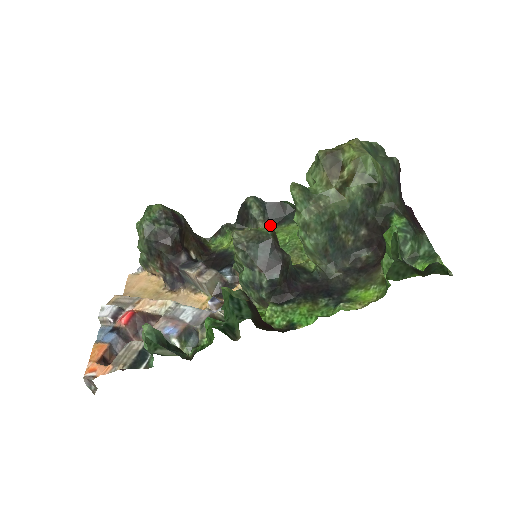
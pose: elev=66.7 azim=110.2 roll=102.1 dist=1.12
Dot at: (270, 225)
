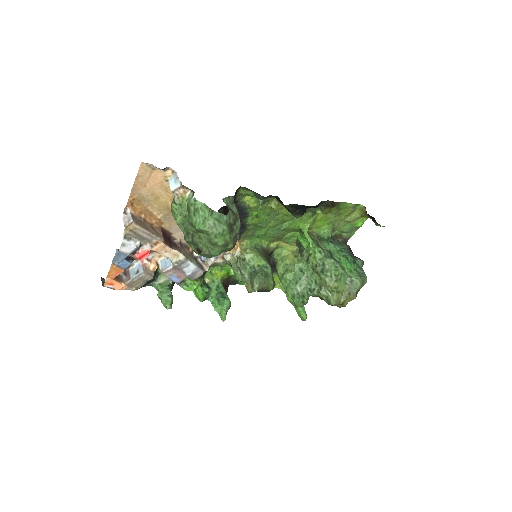
Dot at: (291, 205)
